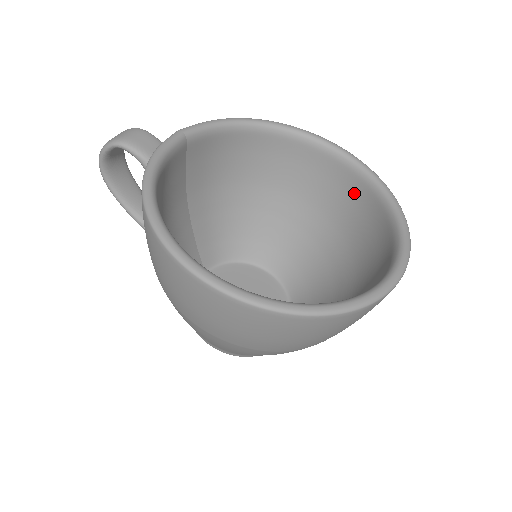
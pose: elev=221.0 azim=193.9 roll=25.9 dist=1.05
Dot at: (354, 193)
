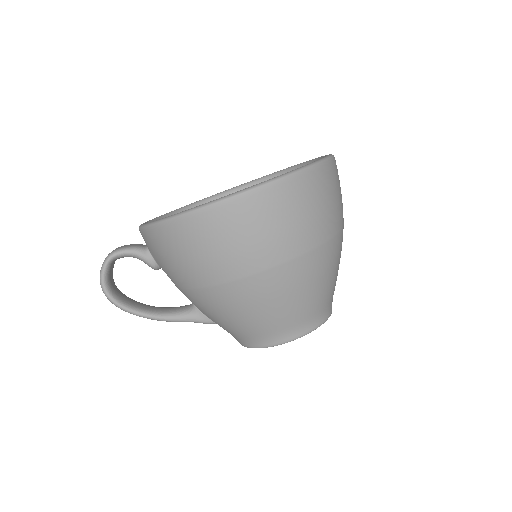
Dot at: occluded
